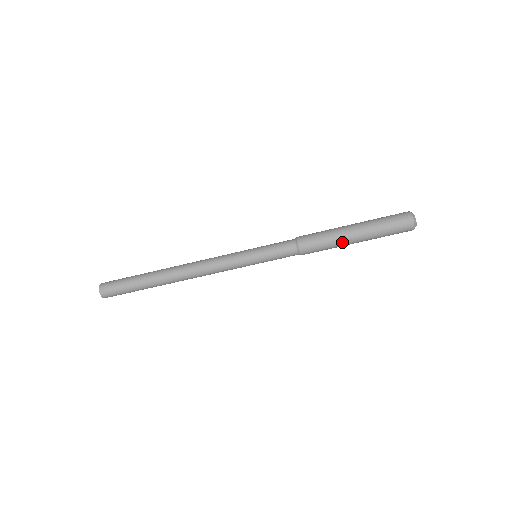
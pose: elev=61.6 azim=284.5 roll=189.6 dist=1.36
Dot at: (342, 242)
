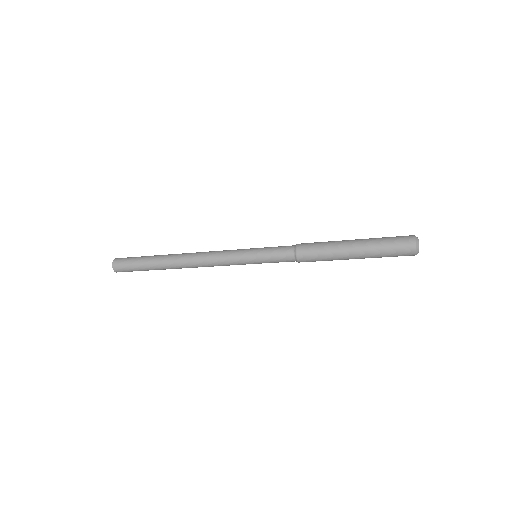
Dot at: occluded
